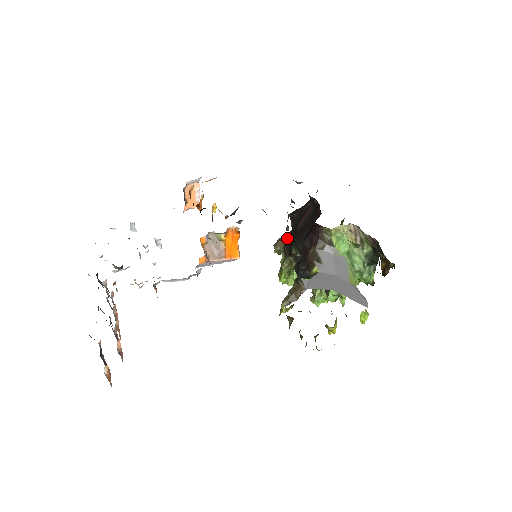
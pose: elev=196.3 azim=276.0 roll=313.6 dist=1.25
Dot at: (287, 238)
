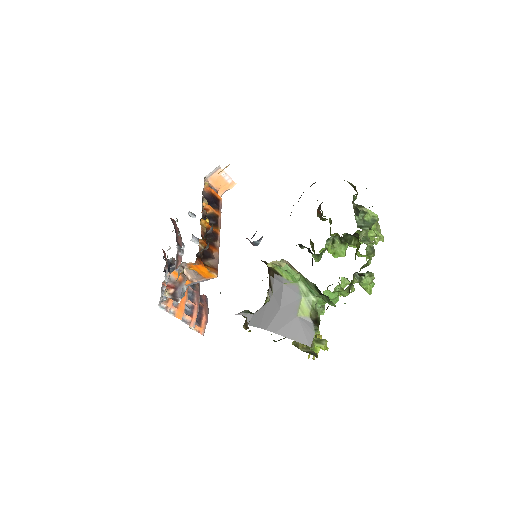
Dot at: (320, 209)
